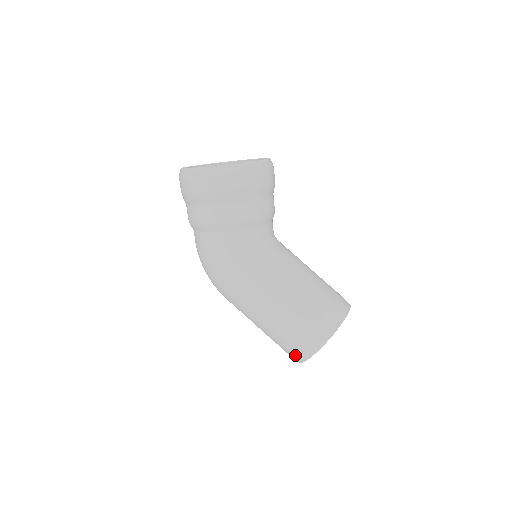
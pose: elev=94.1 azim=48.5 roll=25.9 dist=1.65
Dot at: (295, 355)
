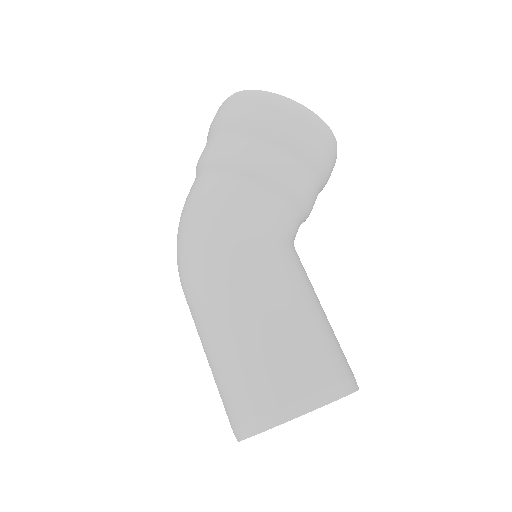
Dot at: (247, 415)
